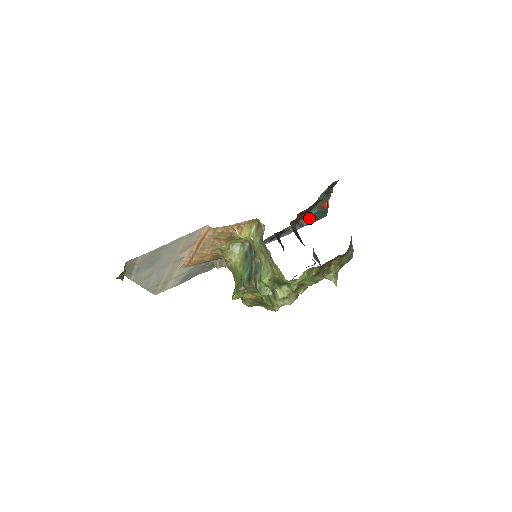
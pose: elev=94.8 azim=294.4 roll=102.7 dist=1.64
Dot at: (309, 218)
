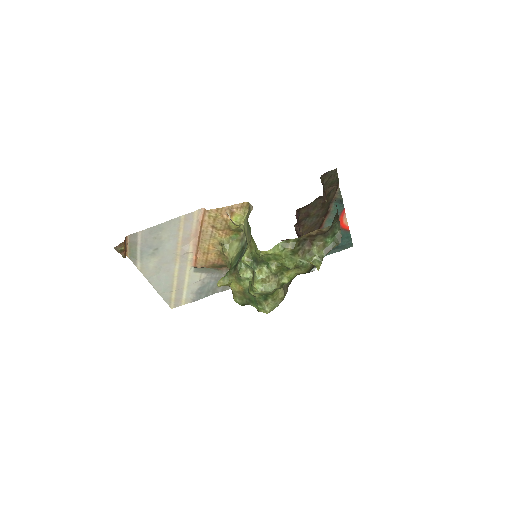
Dot at: occluded
